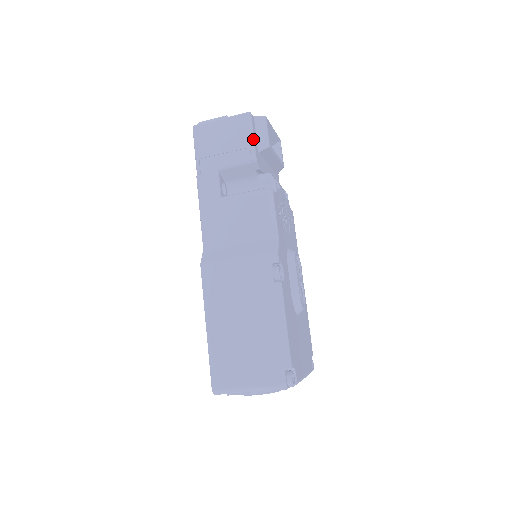
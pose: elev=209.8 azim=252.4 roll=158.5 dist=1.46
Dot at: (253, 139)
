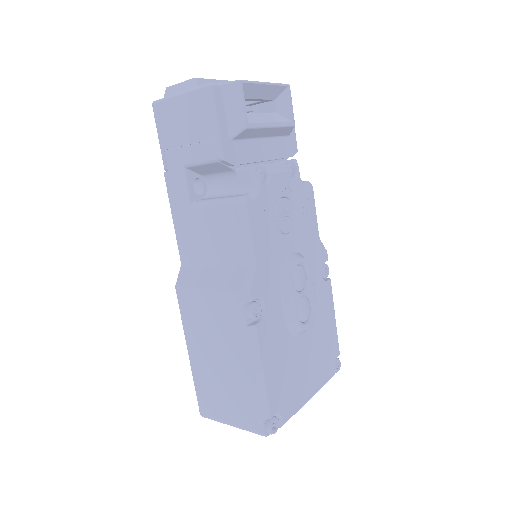
Dot at: (217, 126)
